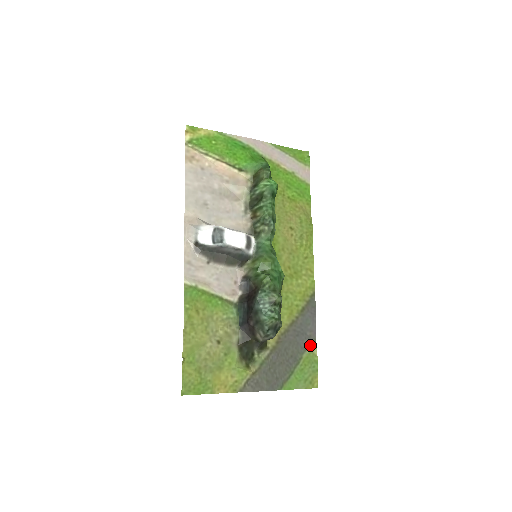
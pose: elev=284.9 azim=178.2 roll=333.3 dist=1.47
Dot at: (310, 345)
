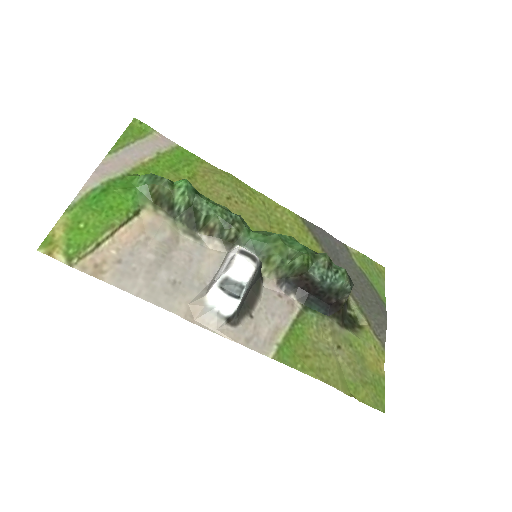
Dot at: (348, 253)
